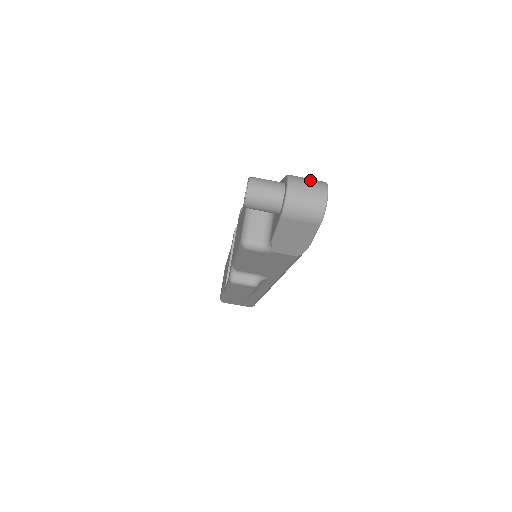
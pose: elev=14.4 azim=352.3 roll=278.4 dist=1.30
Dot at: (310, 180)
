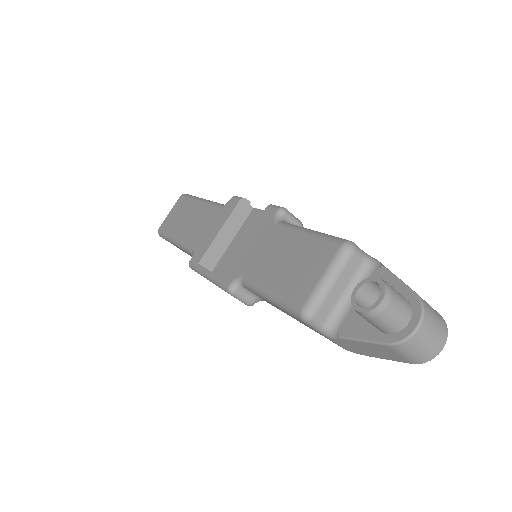
Dot at: (437, 317)
